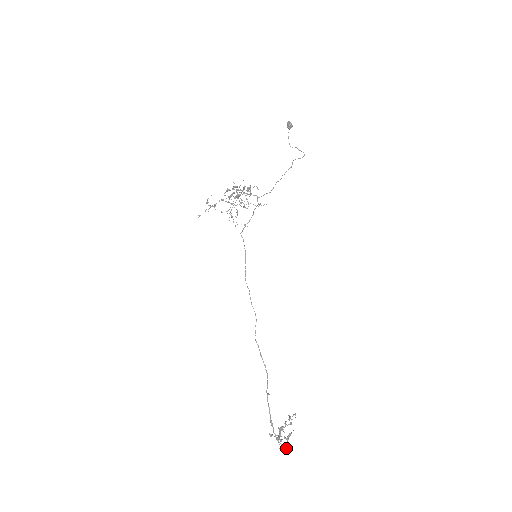
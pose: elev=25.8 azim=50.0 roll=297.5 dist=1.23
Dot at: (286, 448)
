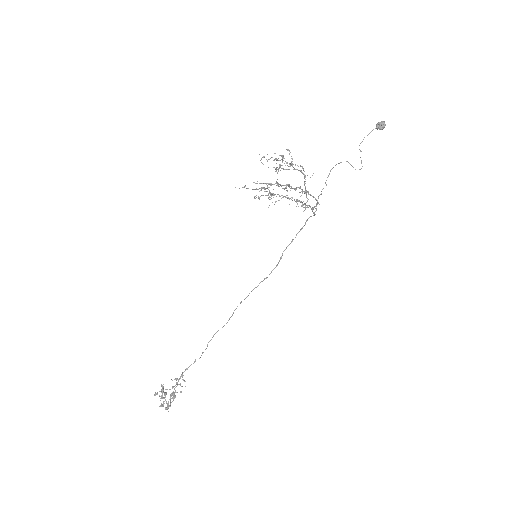
Dot at: occluded
